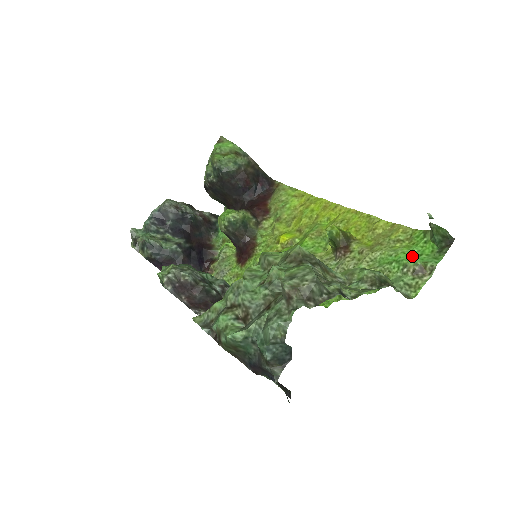
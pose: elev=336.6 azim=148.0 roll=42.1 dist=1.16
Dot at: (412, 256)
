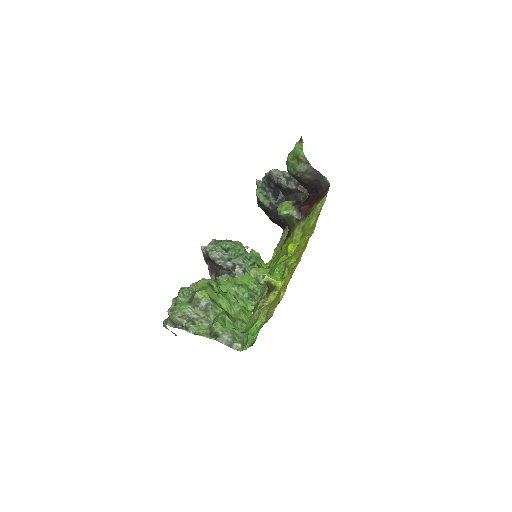
Dot at: (253, 331)
